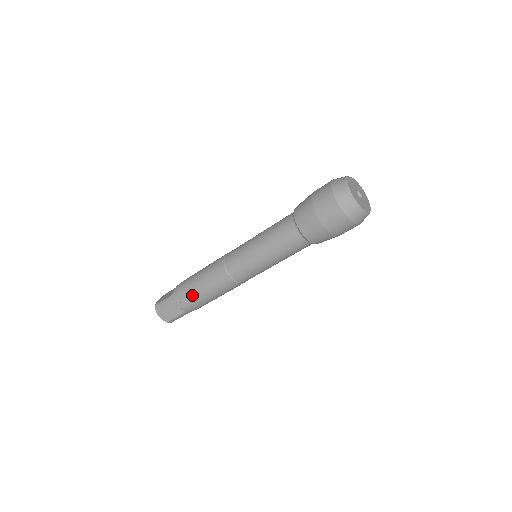
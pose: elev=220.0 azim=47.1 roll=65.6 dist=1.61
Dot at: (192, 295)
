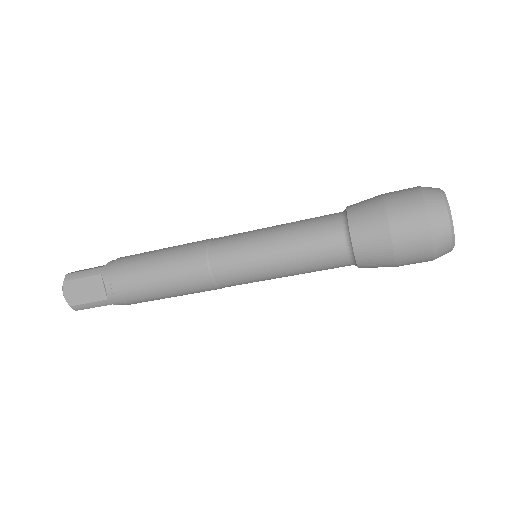
Dot at: (134, 275)
